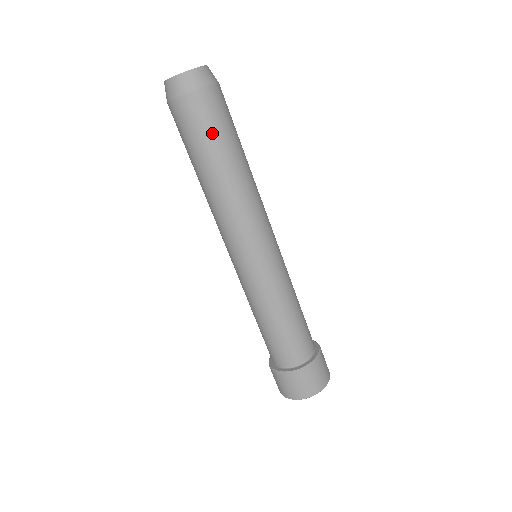
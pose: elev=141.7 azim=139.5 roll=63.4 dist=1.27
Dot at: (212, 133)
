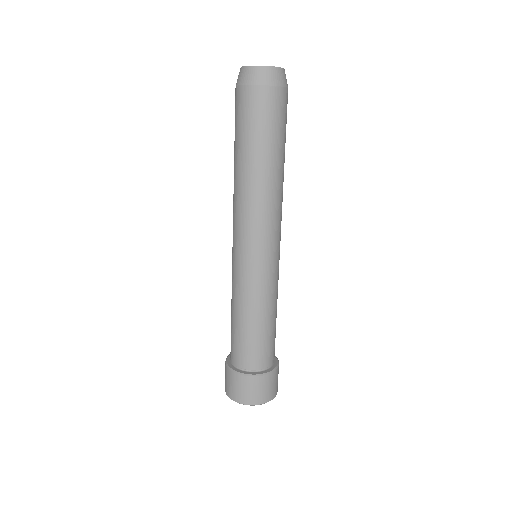
Dot at: (252, 129)
